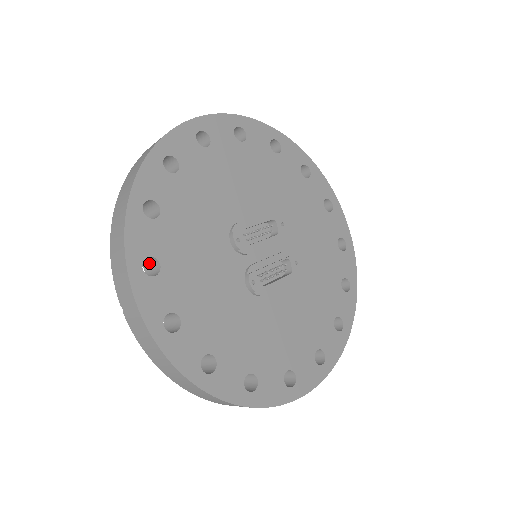
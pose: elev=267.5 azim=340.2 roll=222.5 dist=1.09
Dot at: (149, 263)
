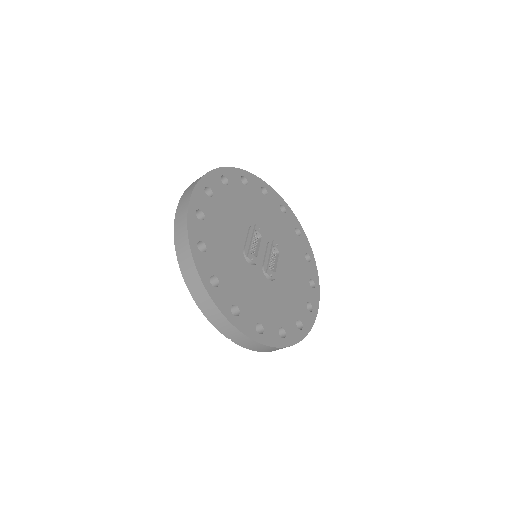
Dot at: occluded
